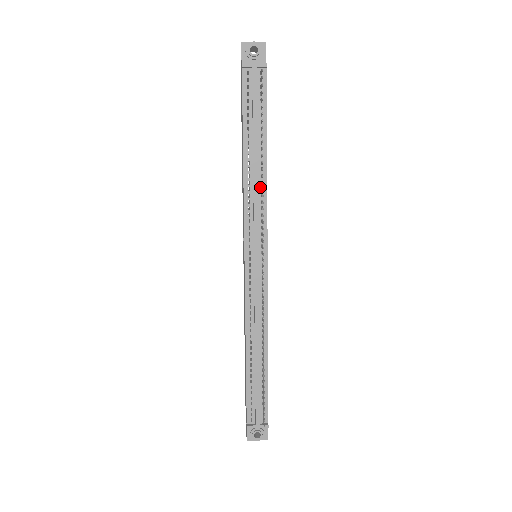
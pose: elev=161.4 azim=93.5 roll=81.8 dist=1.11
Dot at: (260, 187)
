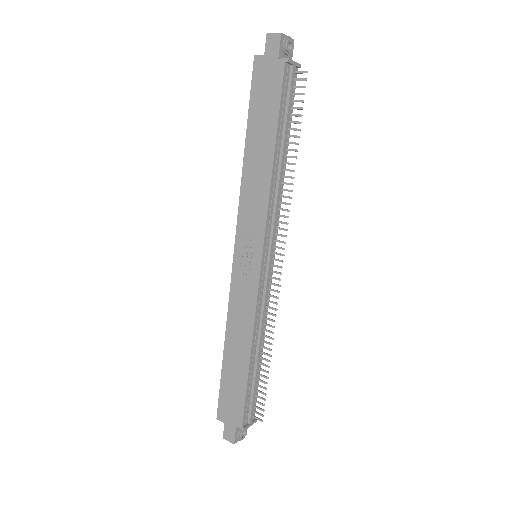
Dot at: (279, 187)
